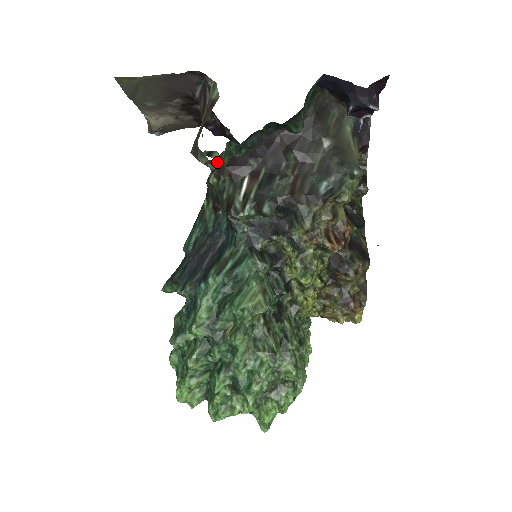
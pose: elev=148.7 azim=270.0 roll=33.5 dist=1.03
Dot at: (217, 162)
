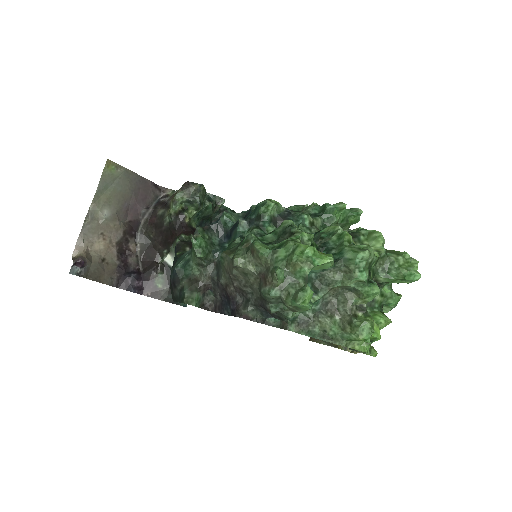
Dot at: (201, 196)
